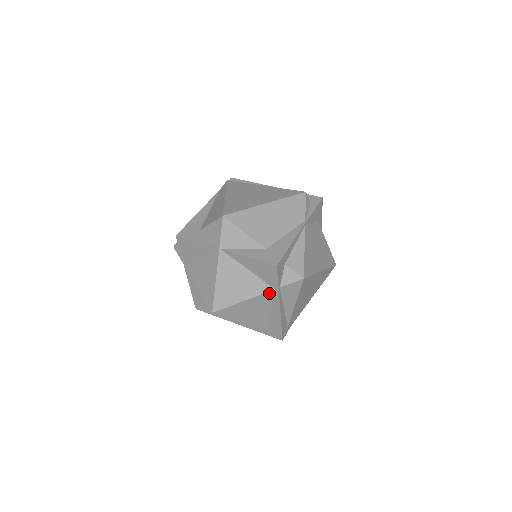
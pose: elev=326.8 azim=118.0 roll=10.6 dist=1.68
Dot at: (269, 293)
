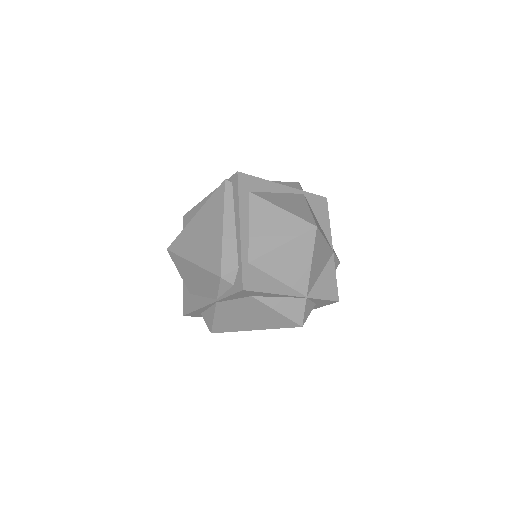
Dot at: occluded
